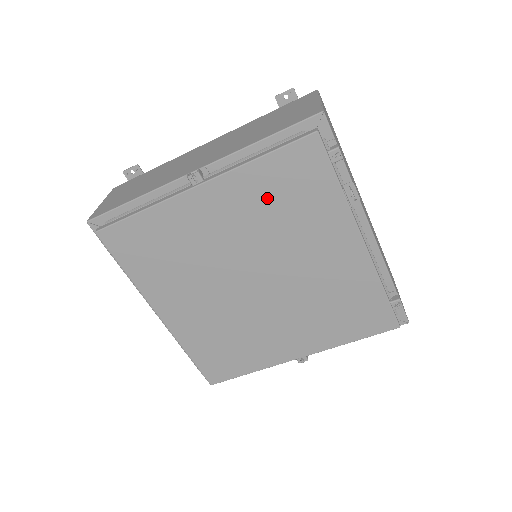
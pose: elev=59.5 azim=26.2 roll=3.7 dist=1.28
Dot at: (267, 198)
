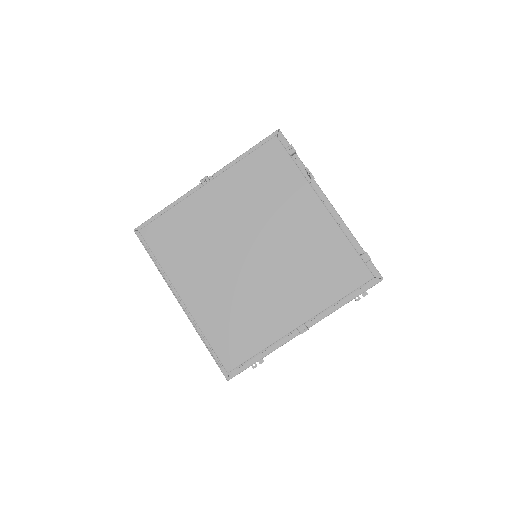
Dot at: (252, 184)
